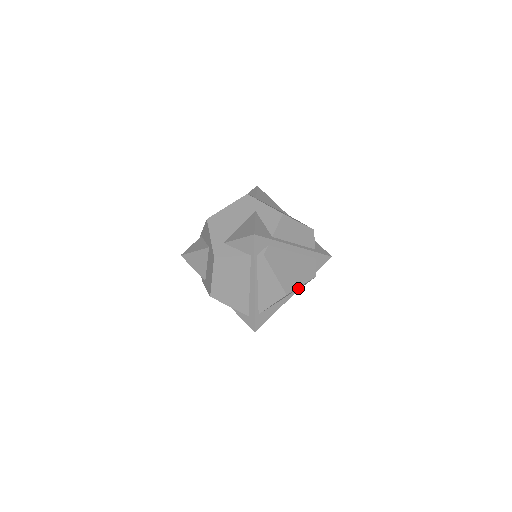
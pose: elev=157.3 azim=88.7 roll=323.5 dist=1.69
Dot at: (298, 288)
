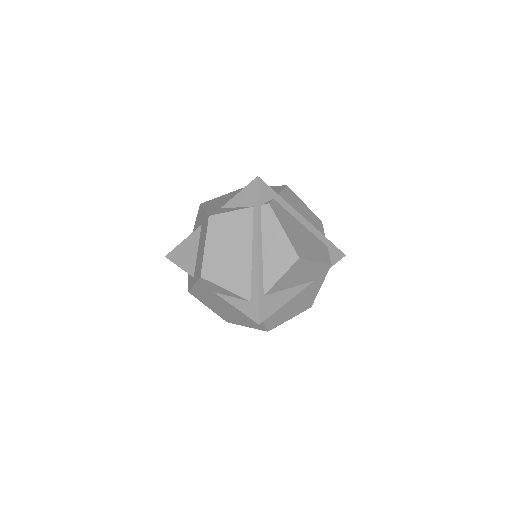
Dot at: (311, 278)
